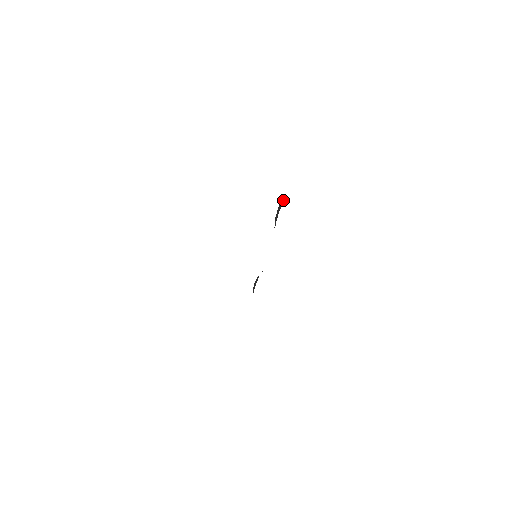
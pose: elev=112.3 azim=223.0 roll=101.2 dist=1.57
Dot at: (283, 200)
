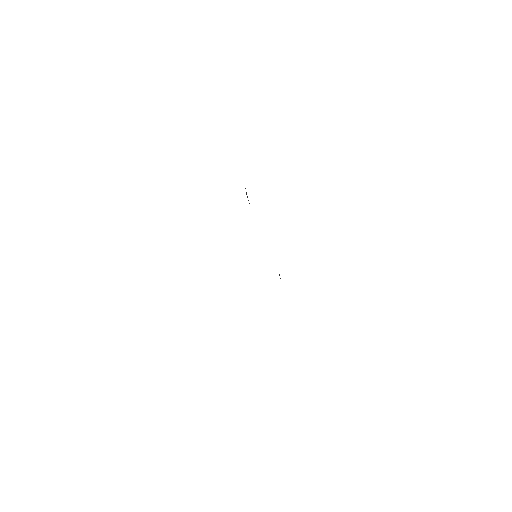
Dot at: (246, 194)
